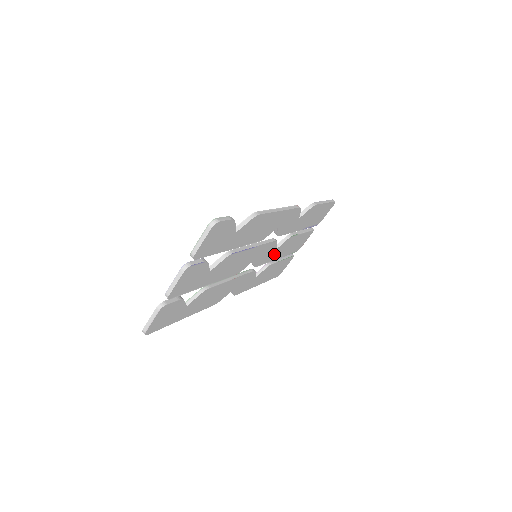
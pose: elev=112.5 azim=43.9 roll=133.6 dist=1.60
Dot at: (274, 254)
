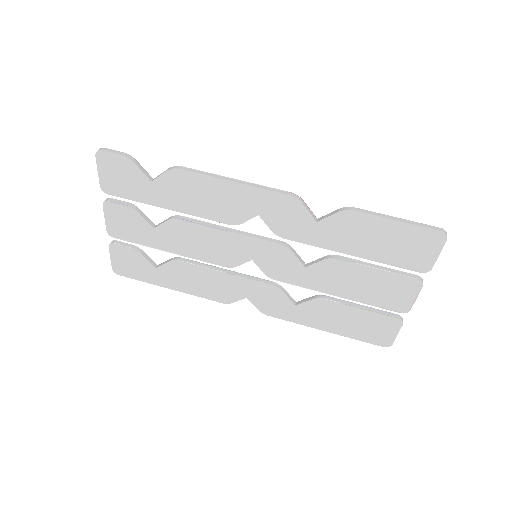
Dot at: (310, 277)
